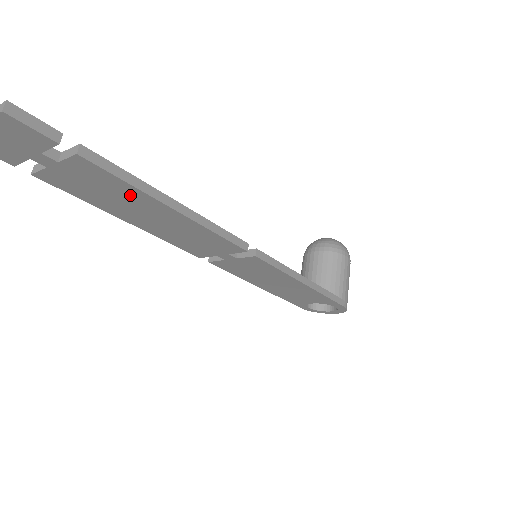
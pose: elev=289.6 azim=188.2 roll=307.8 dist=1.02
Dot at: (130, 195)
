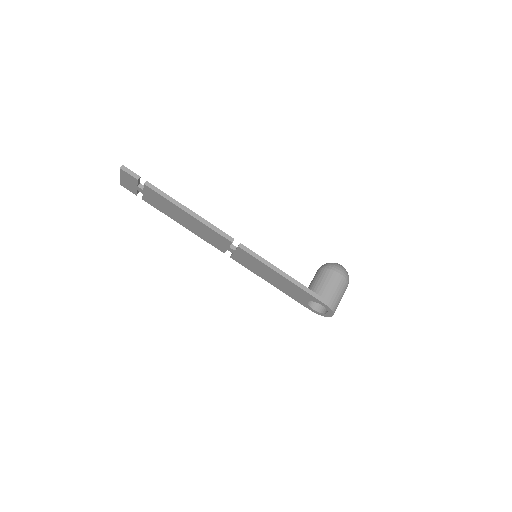
Dot at: (170, 205)
